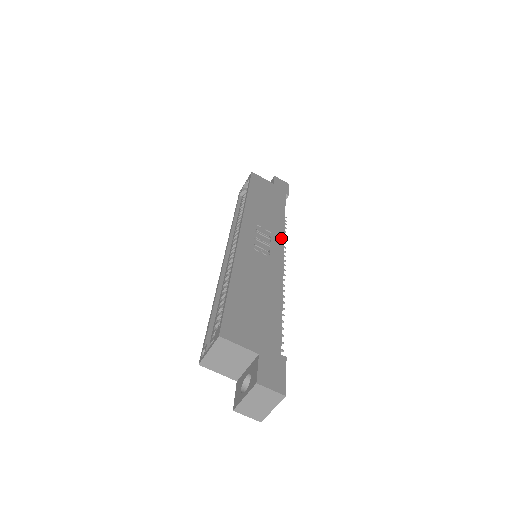
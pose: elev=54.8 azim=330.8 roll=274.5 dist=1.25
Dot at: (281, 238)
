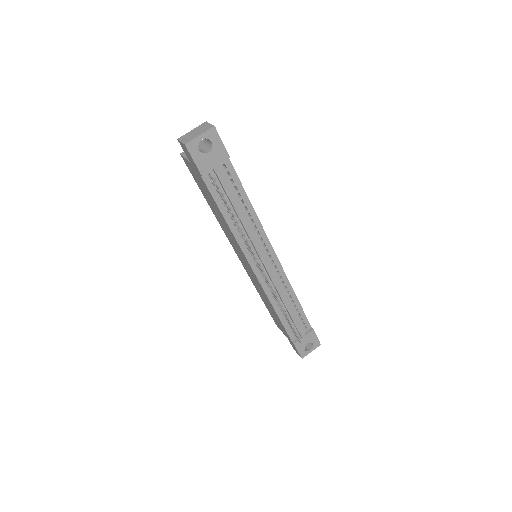
Dot at: (282, 269)
